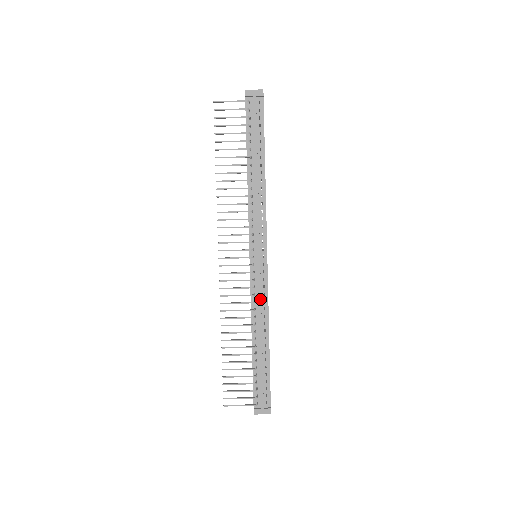
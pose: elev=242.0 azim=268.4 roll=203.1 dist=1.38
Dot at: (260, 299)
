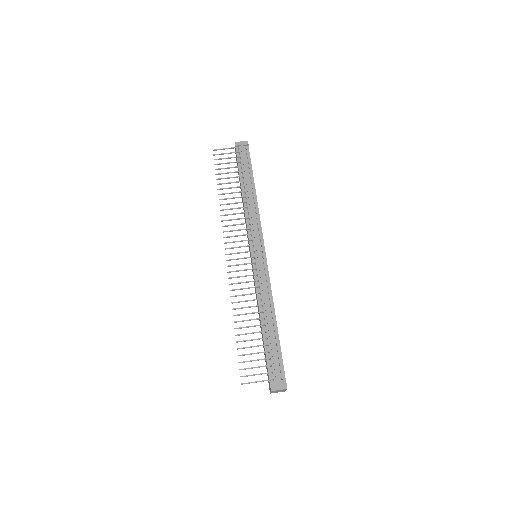
Dot at: (264, 284)
